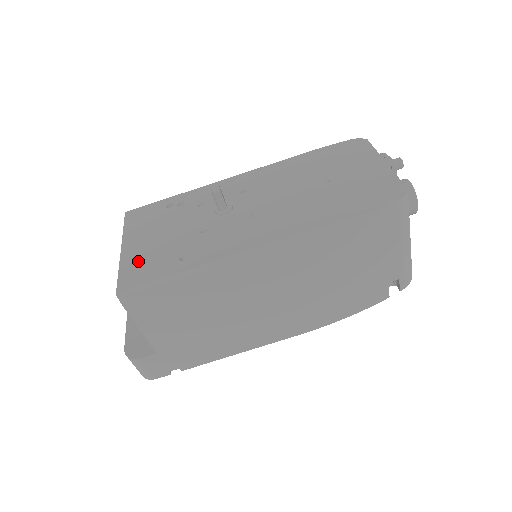
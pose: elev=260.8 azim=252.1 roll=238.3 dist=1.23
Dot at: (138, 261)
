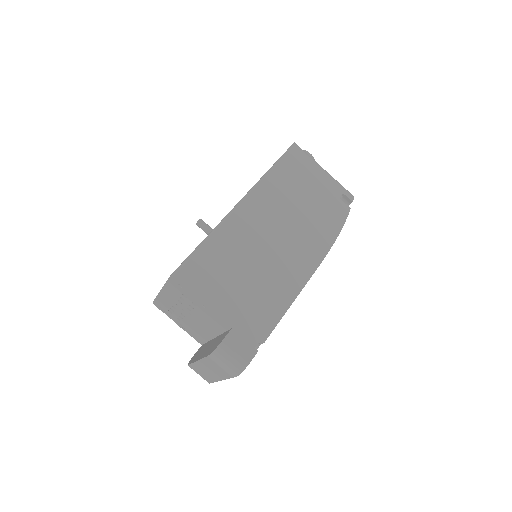
Dot at: occluded
